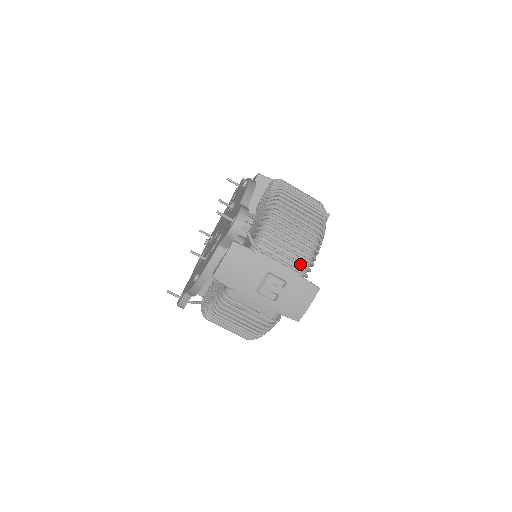
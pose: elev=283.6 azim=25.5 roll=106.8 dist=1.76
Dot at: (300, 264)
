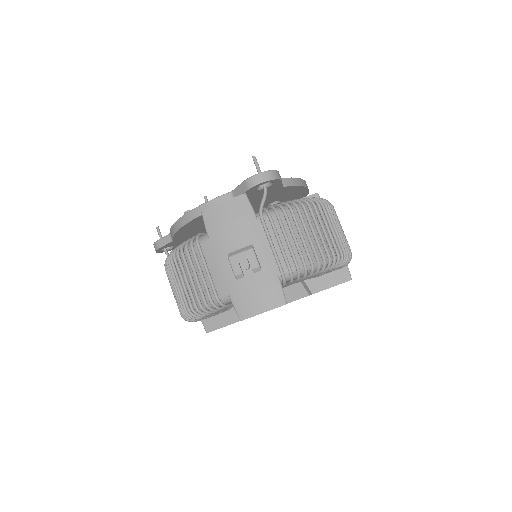
Dot at: (287, 263)
